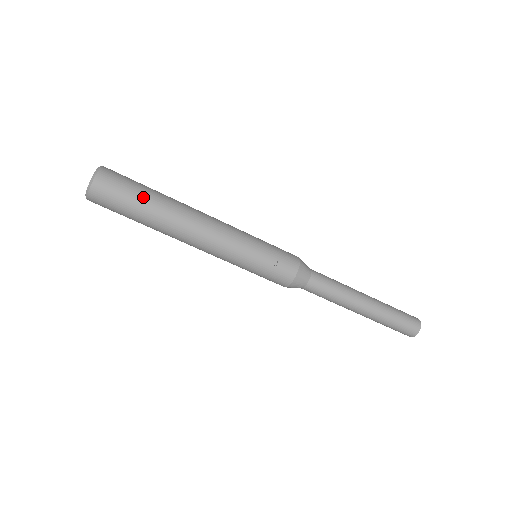
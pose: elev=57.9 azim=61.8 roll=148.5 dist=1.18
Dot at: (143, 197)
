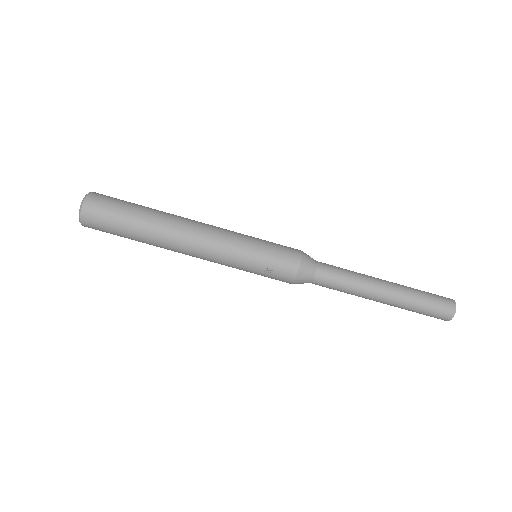
Dot at: (128, 223)
